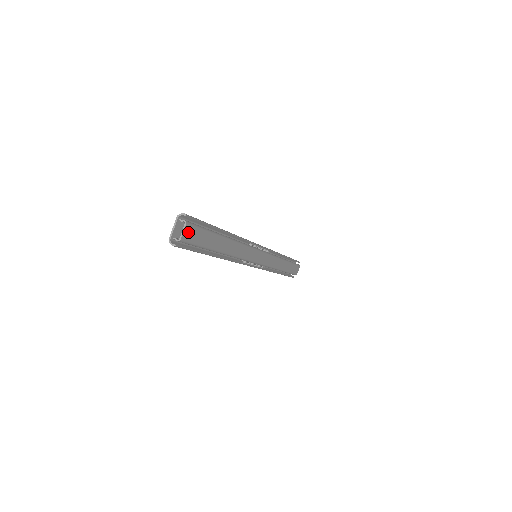
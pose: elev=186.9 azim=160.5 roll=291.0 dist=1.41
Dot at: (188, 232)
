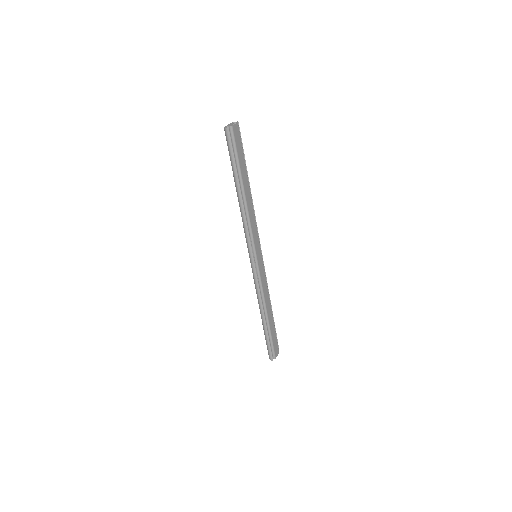
Dot at: (236, 130)
